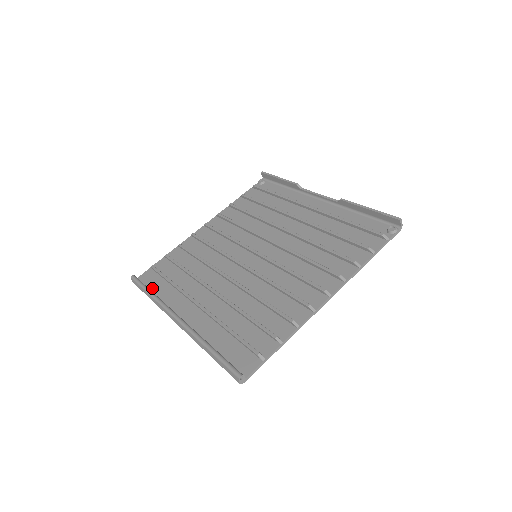
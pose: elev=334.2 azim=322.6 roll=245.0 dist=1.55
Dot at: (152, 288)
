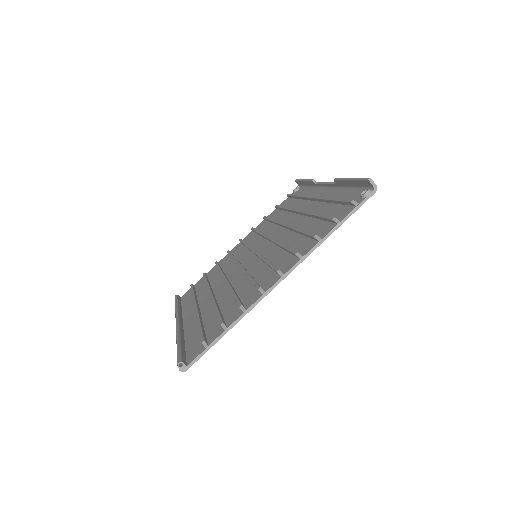
Dot at: (183, 303)
